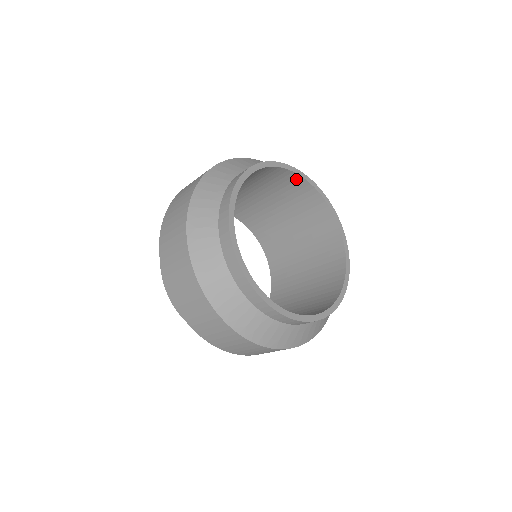
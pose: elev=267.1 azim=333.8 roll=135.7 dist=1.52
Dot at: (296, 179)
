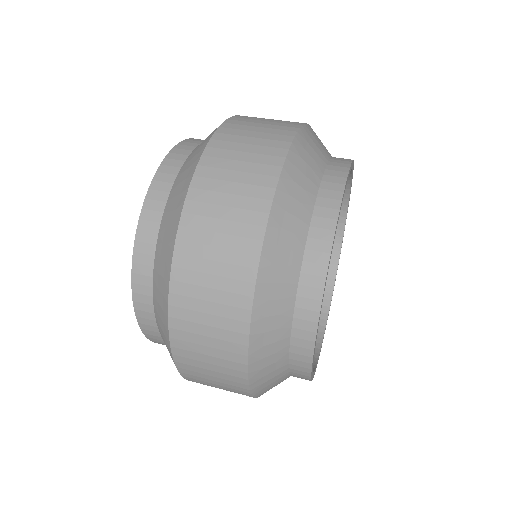
Dot at: (331, 255)
